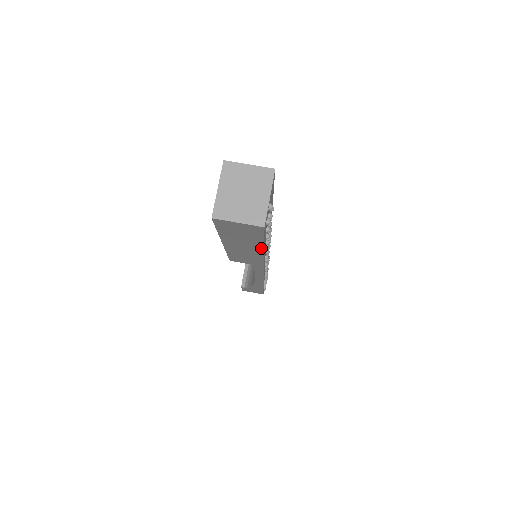
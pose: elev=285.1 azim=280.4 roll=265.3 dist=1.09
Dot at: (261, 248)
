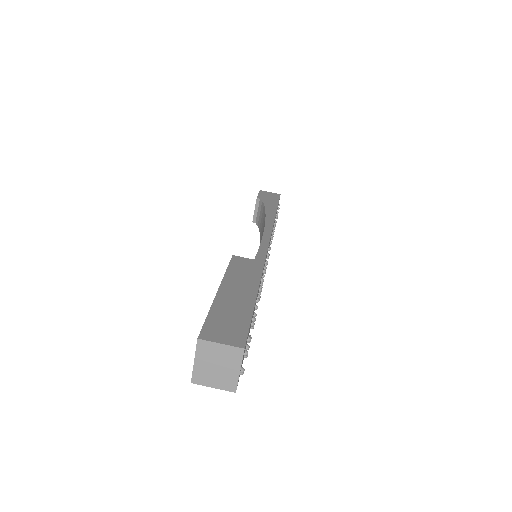
Dot at: occluded
